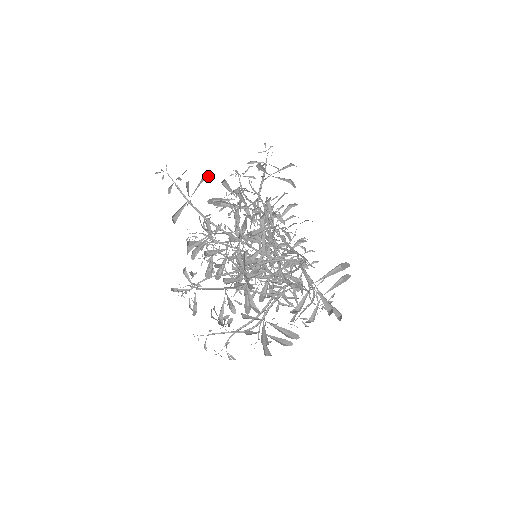
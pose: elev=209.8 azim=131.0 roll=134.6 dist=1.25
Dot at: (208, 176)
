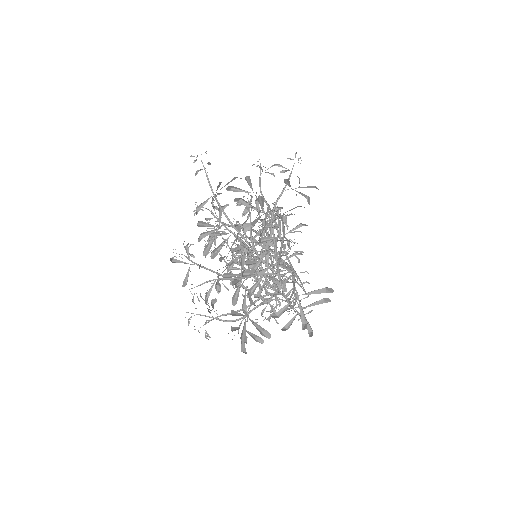
Dot at: occluded
